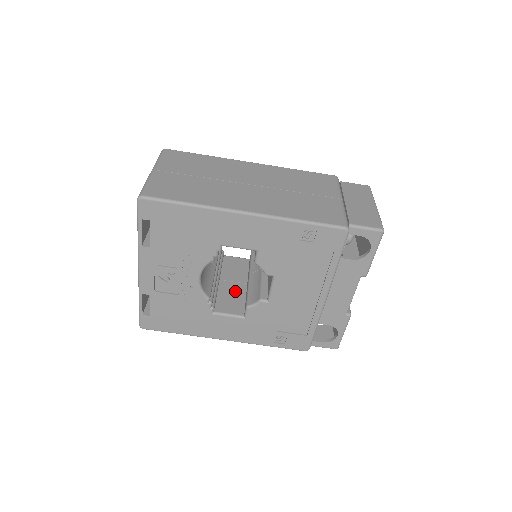
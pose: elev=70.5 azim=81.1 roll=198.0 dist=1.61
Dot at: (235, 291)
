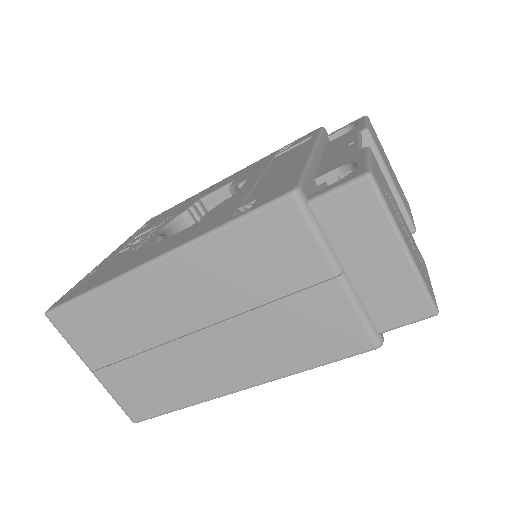
Dot at: occluded
